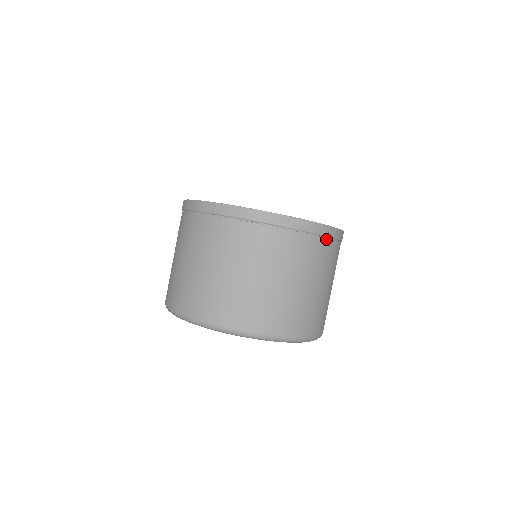
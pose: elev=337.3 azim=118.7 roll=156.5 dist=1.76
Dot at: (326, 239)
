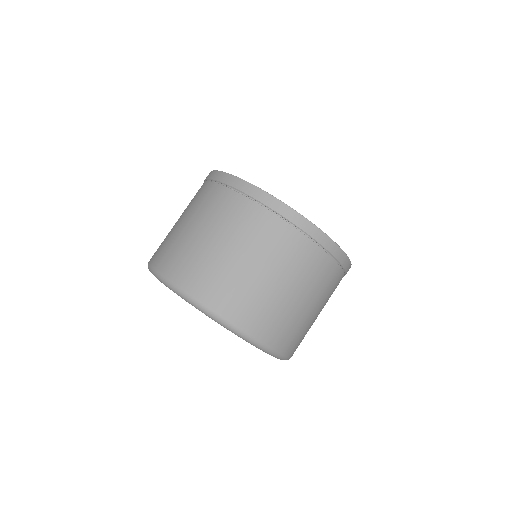
Dot at: (338, 266)
